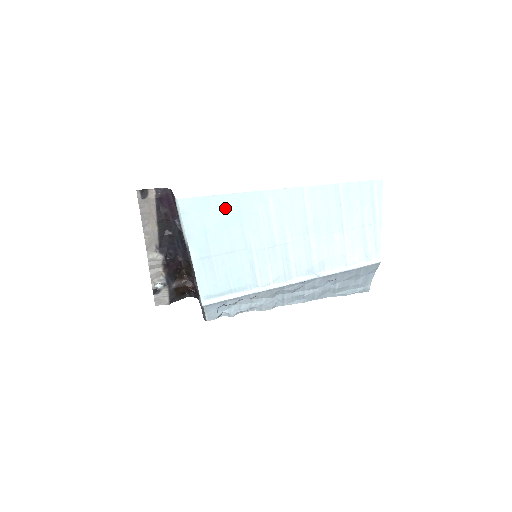
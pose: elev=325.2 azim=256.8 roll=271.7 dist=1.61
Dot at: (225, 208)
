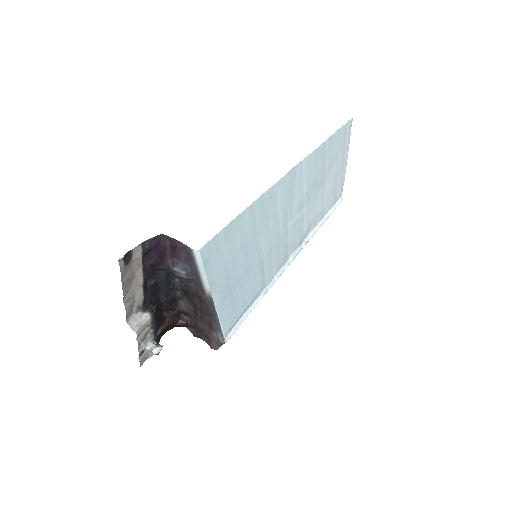
Dot at: (242, 228)
